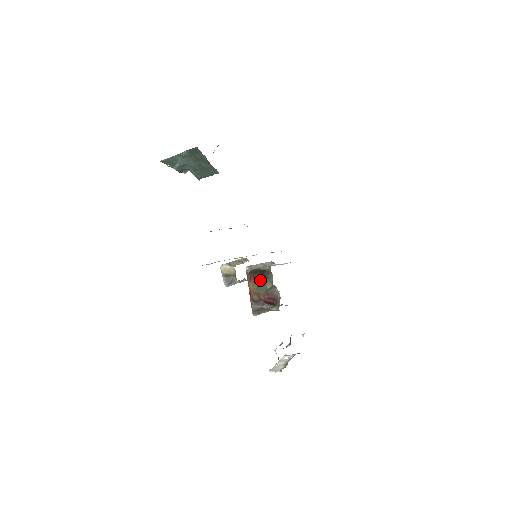
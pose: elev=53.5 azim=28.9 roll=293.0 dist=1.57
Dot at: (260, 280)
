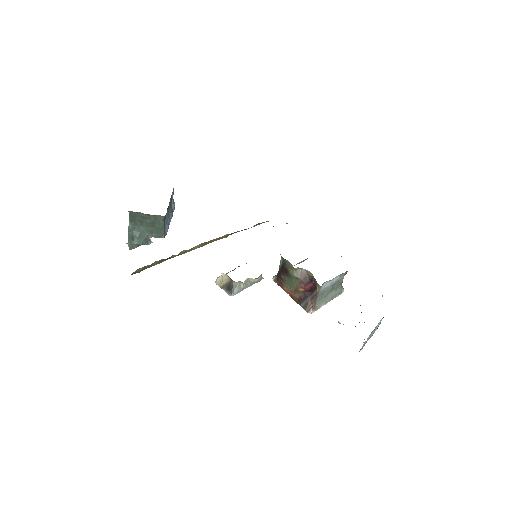
Dot at: (286, 276)
